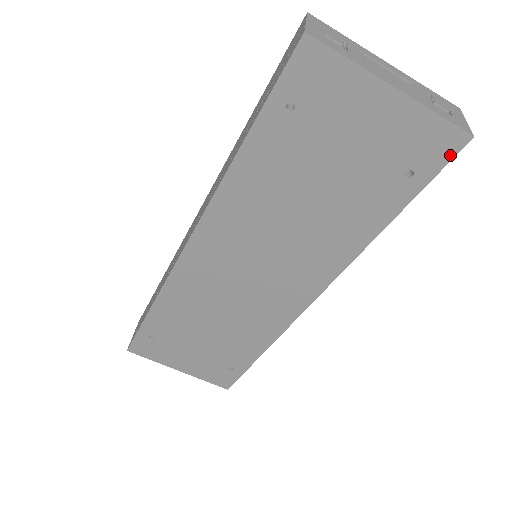
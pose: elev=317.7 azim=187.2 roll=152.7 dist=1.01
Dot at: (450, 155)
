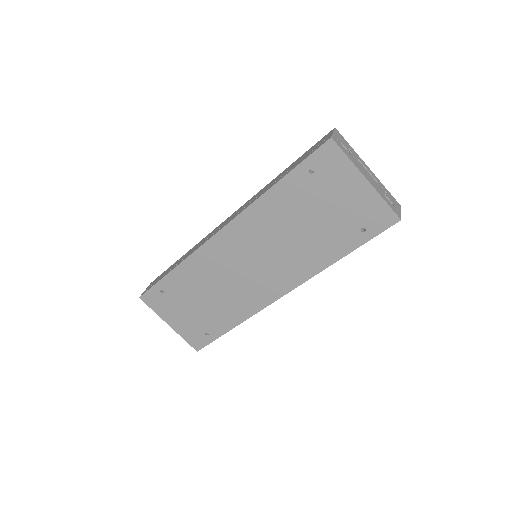
Dot at: (387, 226)
